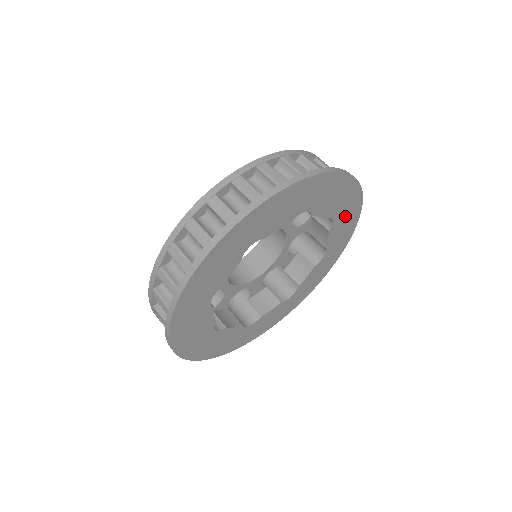
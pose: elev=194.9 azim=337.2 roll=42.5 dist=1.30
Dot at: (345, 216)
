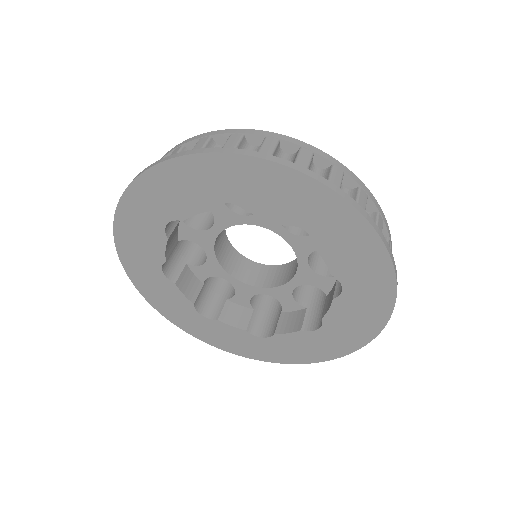
Dot at: (362, 303)
